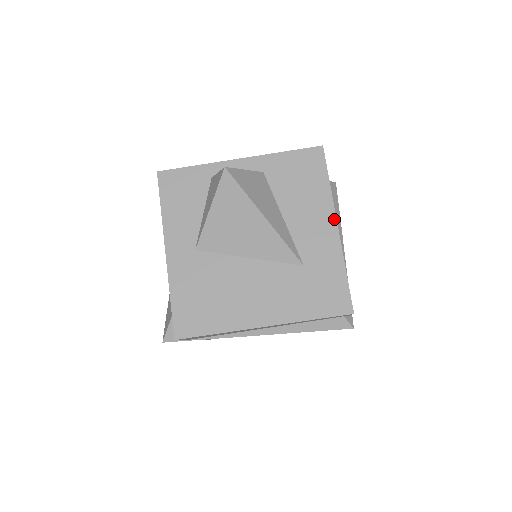
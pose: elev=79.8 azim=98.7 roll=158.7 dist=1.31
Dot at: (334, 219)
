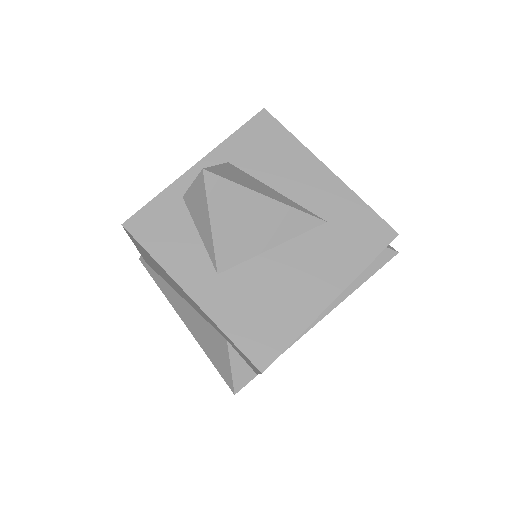
Dot at: (322, 165)
